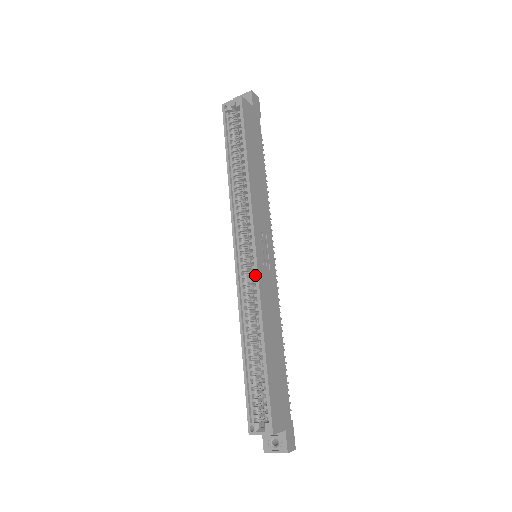
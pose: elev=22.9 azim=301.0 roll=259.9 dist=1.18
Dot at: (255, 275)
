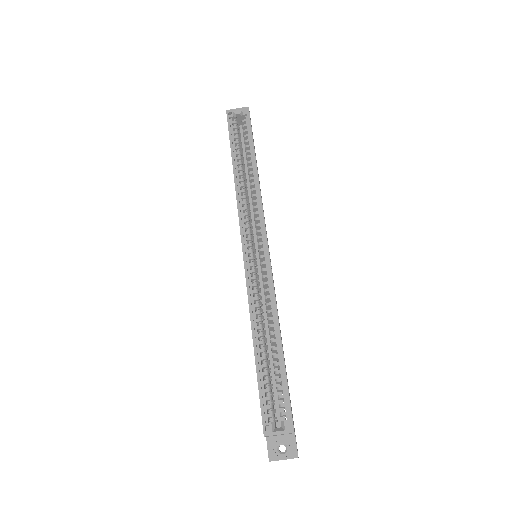
Dot at: (266, 270)
